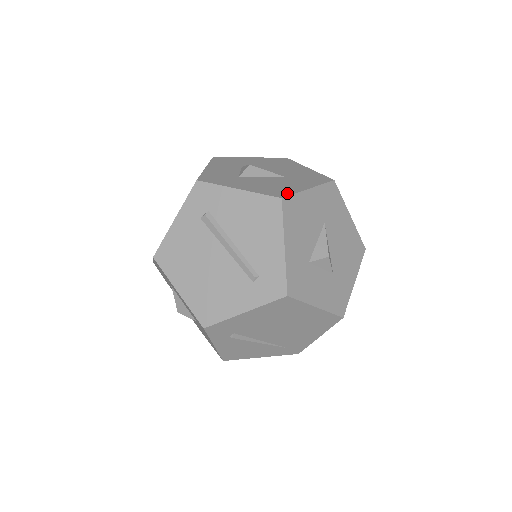
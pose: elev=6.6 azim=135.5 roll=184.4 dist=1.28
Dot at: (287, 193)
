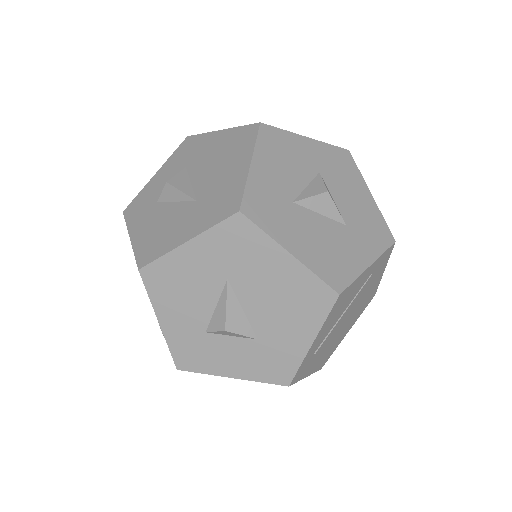
Dot at: (153, 256)
